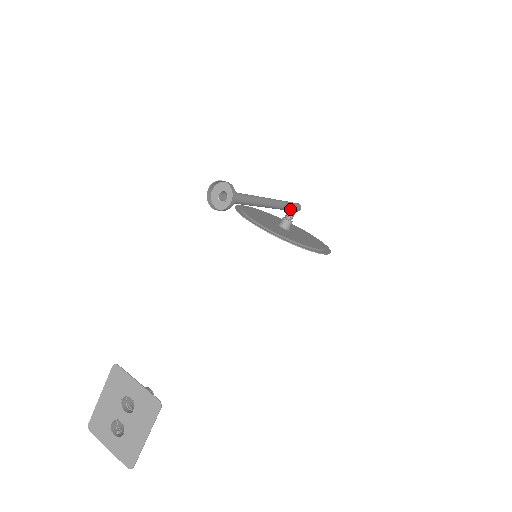
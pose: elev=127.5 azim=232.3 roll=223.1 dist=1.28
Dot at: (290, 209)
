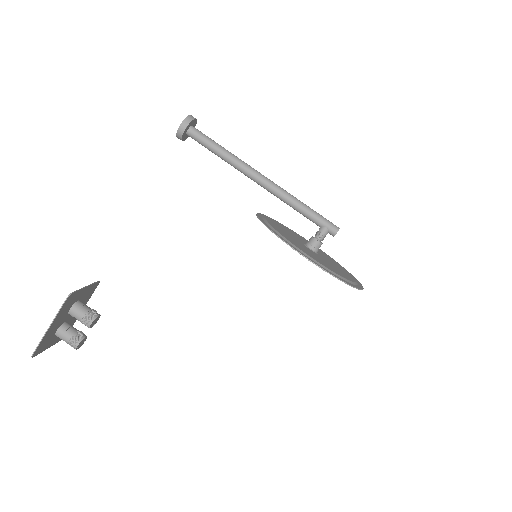
Dot at: (311, 217)
